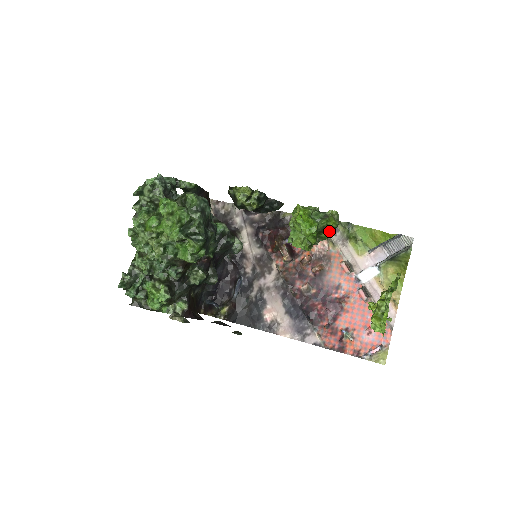
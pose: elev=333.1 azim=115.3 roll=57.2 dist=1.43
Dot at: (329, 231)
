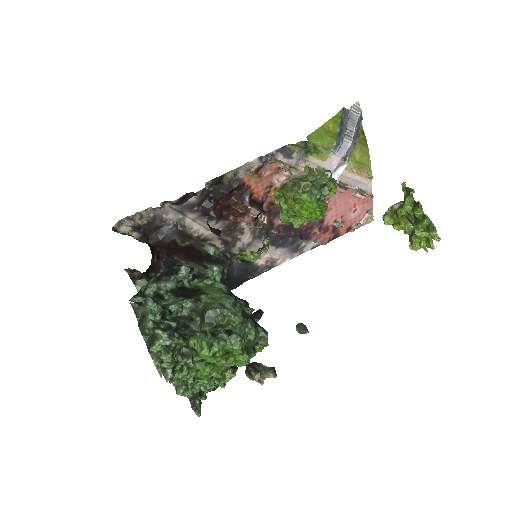
Dot at: occluded
